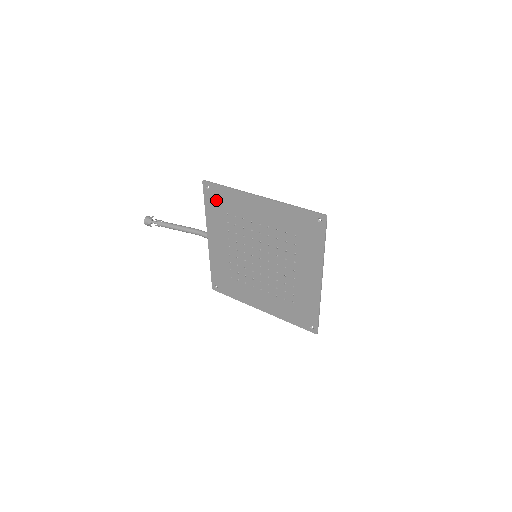
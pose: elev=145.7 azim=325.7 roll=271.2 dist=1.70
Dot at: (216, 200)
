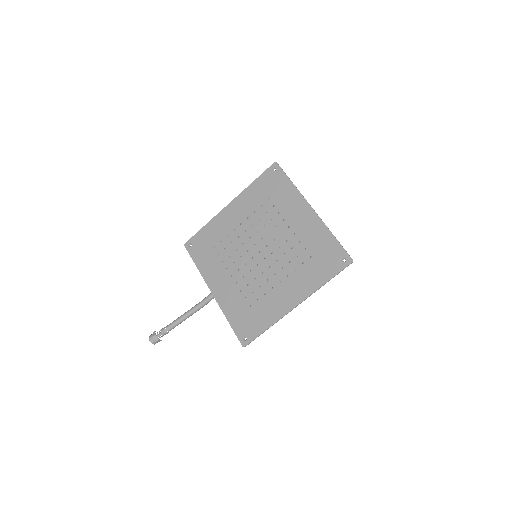
Dot at: (201, 247)
